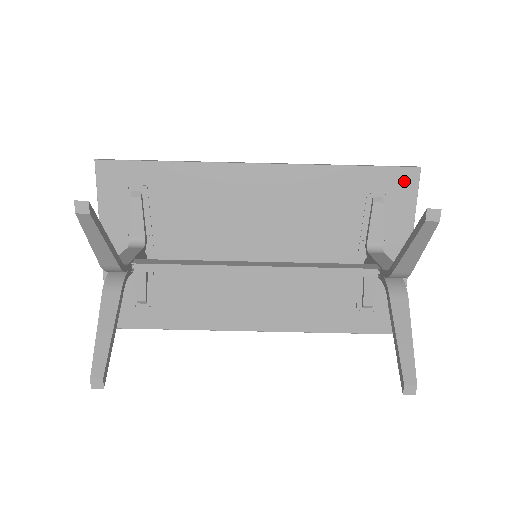
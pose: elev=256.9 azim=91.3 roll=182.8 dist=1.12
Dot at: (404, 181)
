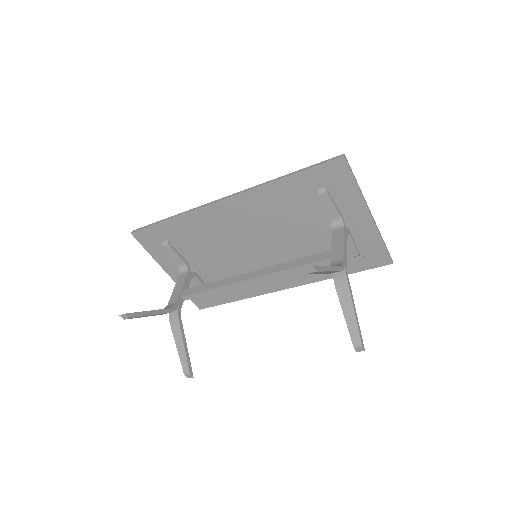
Dot at: (336, 171)
